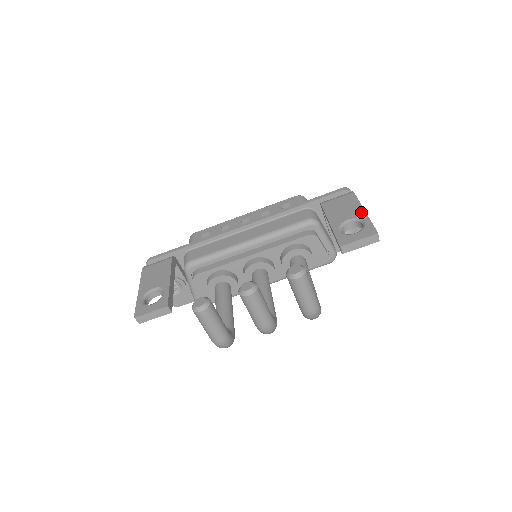
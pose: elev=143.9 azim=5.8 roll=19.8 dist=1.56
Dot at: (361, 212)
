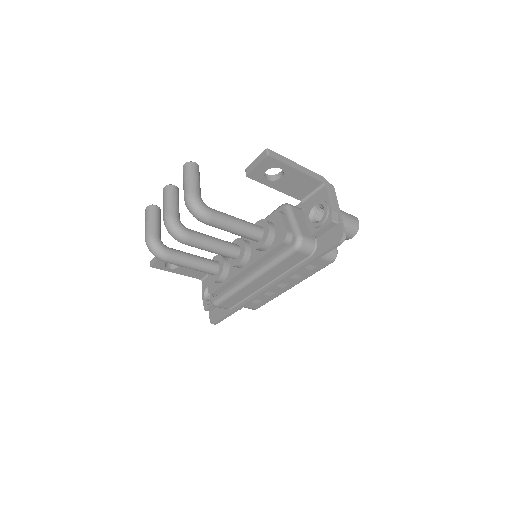
Dot at: occluded
